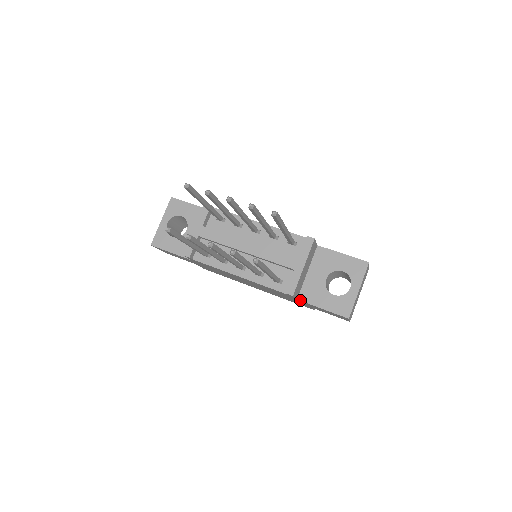
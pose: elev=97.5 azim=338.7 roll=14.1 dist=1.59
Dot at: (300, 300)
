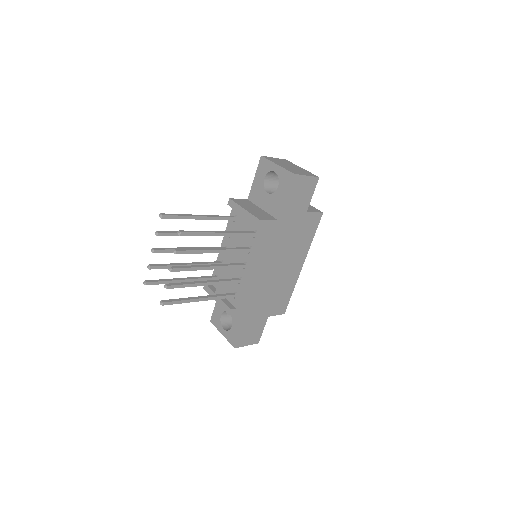
Dot at: (279, 218)
